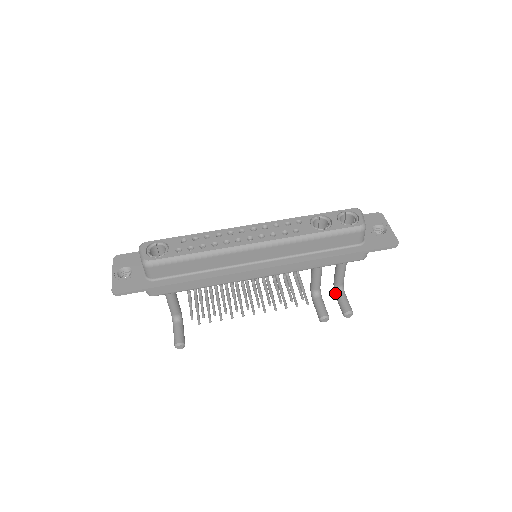
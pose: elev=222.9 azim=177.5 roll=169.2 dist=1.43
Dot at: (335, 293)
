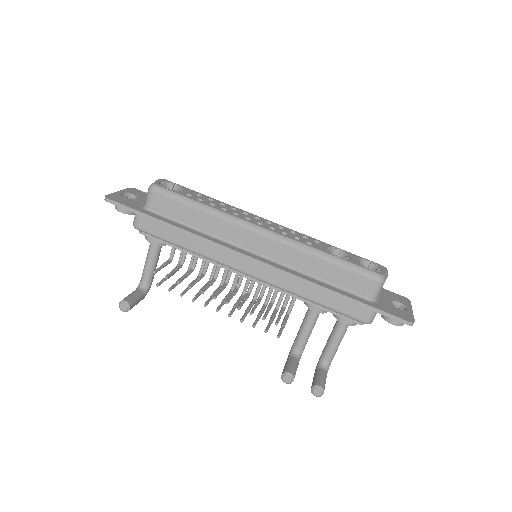
Dot at: (316, 367)
